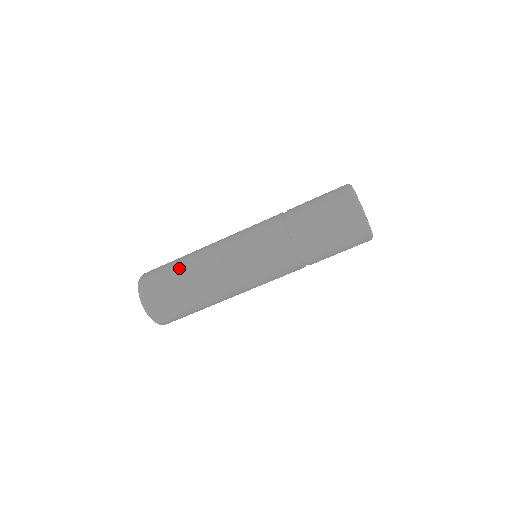
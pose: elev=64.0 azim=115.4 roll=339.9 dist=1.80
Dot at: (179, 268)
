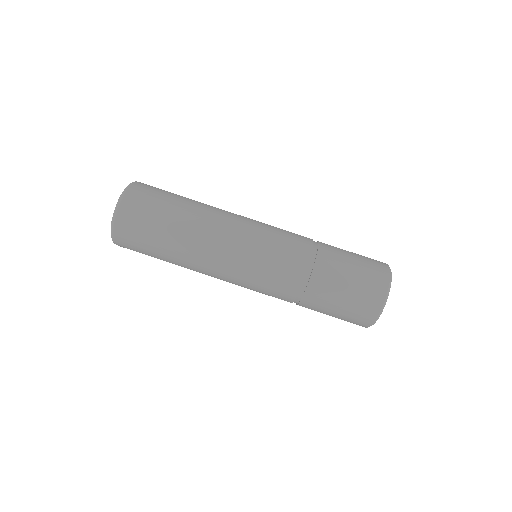
Dot at: occluded
